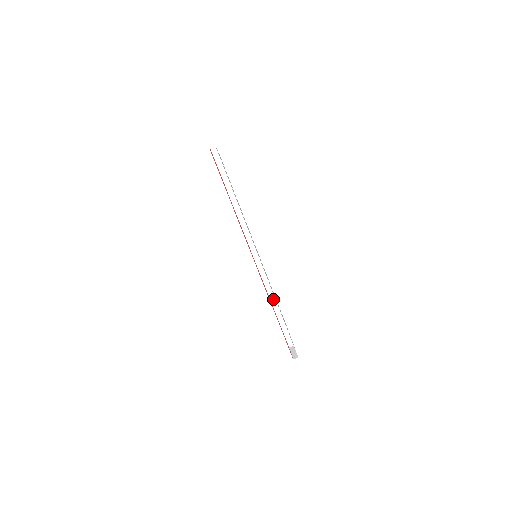
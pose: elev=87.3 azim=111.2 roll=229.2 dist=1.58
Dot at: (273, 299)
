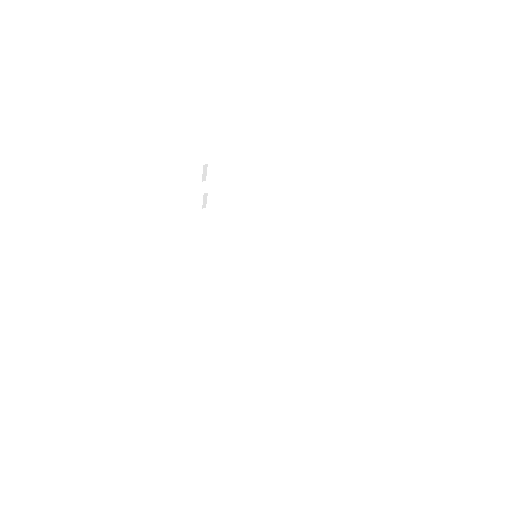
Dot at: (283, 287)
